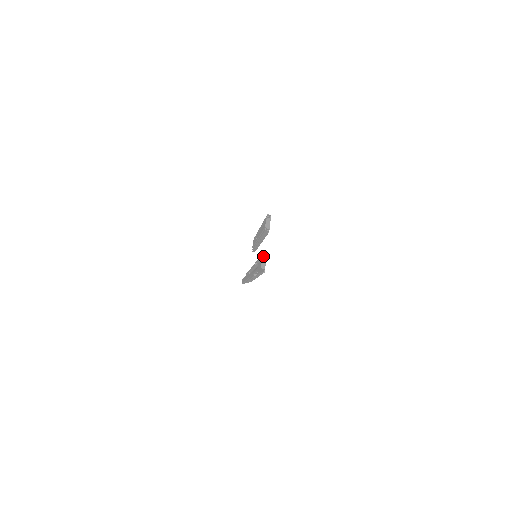
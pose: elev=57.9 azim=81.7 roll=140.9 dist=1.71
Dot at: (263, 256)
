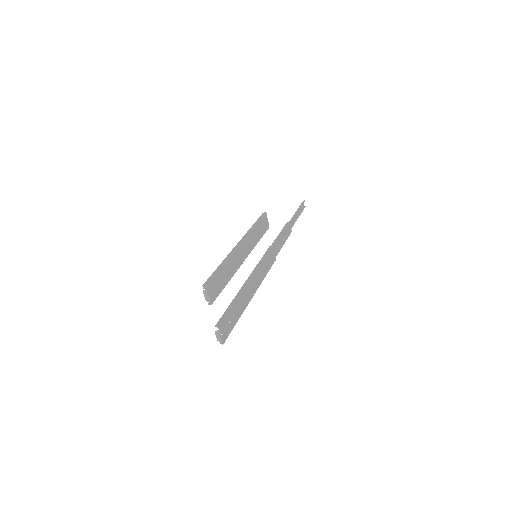
Dot at: (223, 317)
